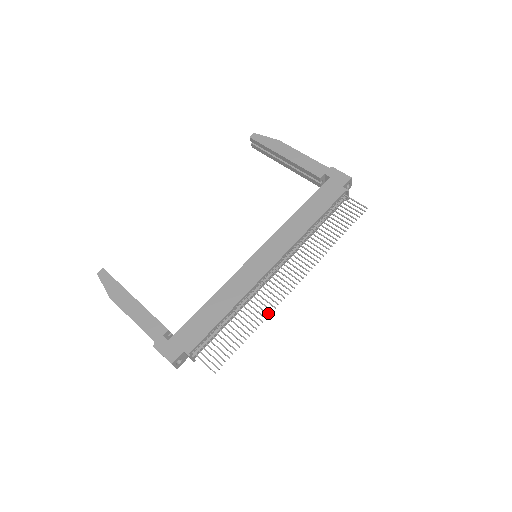
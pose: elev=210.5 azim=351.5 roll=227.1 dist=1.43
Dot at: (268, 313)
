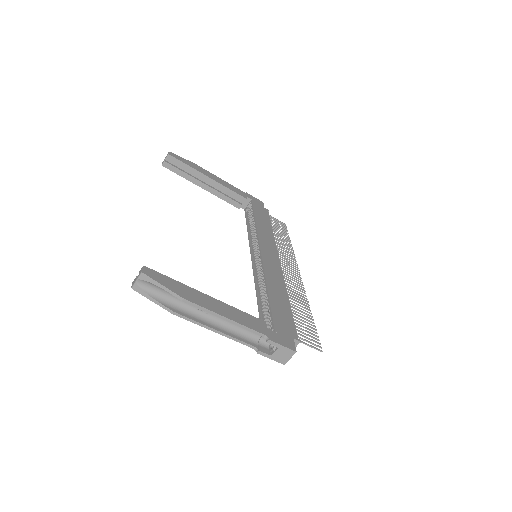
Dot at: (306, 298)
